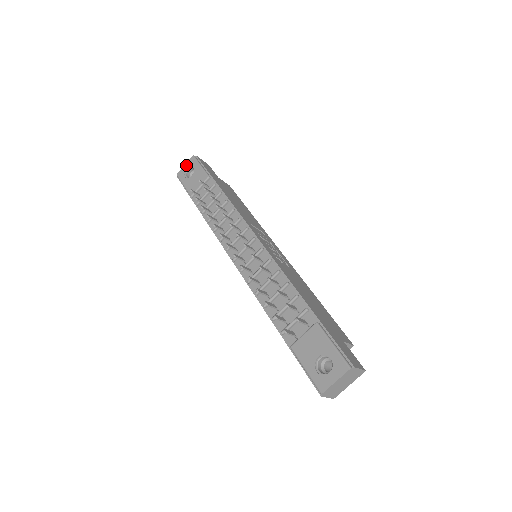
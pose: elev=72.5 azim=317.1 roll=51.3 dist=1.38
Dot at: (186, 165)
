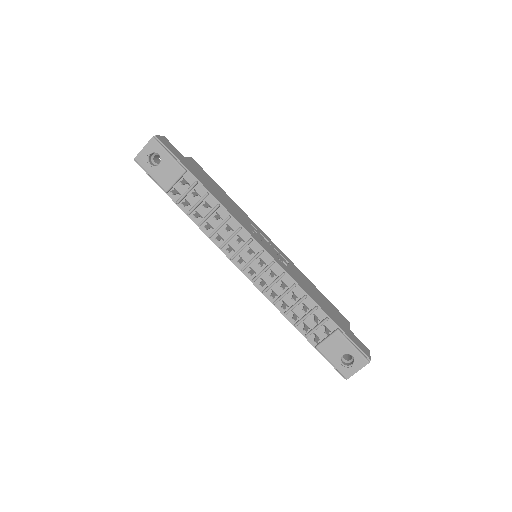
Dot at: (146, 149)
